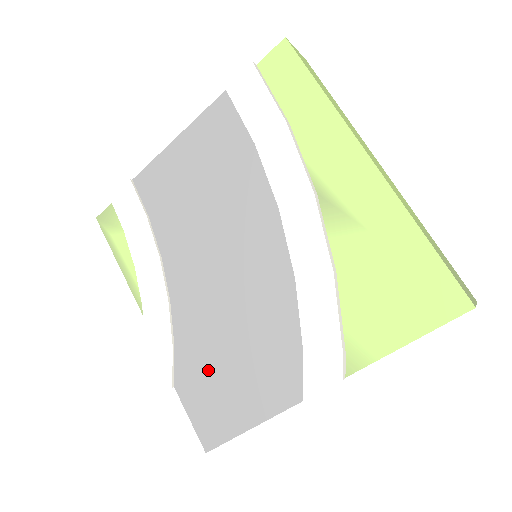
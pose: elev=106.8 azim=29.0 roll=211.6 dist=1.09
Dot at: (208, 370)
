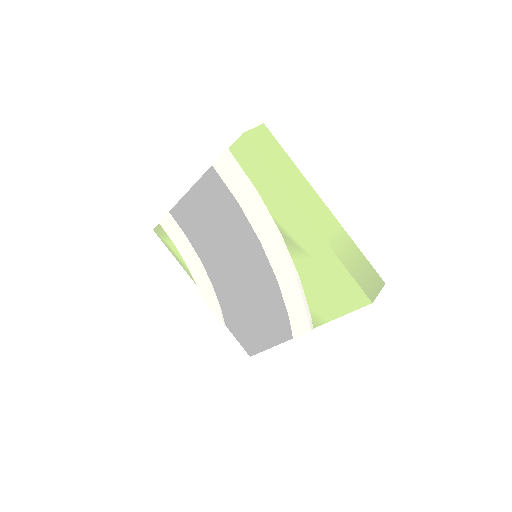
Dot at: (242, 319)
